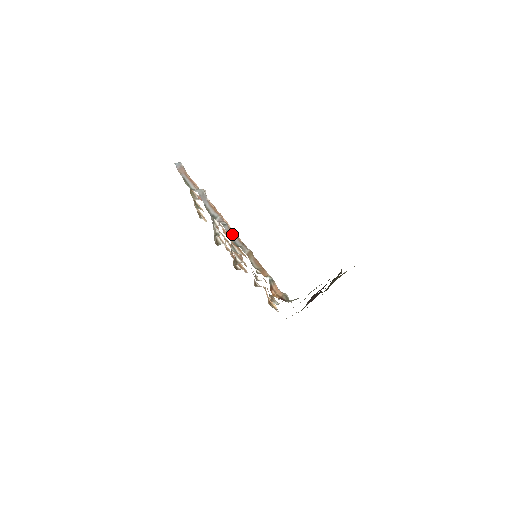
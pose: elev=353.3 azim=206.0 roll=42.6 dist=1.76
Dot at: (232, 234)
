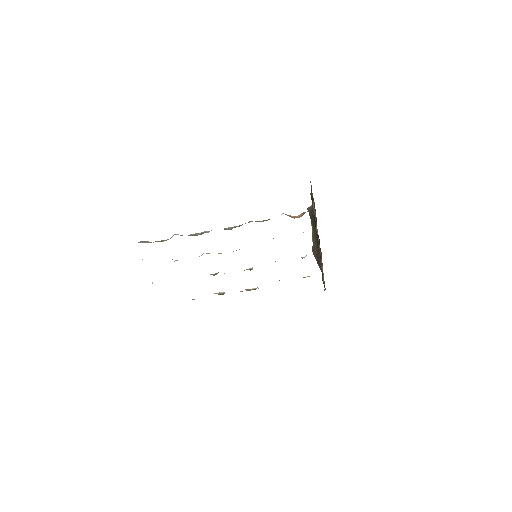
Dot at: (227, 228)
